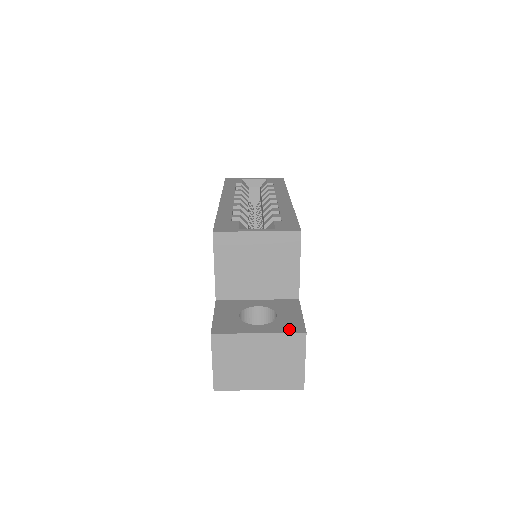
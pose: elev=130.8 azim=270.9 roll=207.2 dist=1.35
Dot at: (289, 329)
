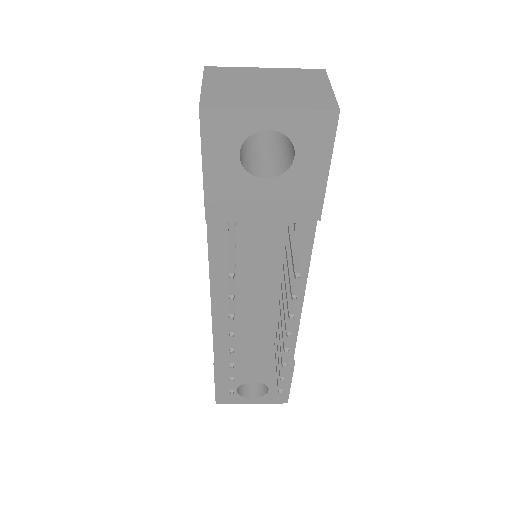
Dot at: occluded
